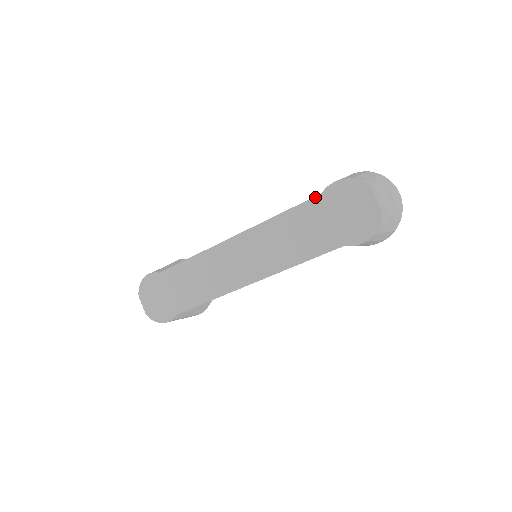
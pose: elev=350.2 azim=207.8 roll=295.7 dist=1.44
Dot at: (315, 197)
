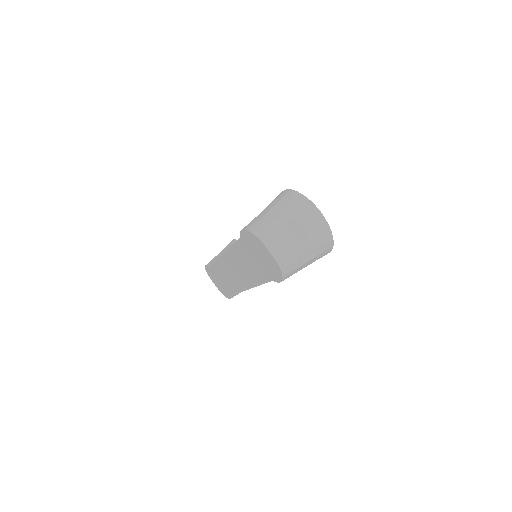
Dot at: (239, 239)
